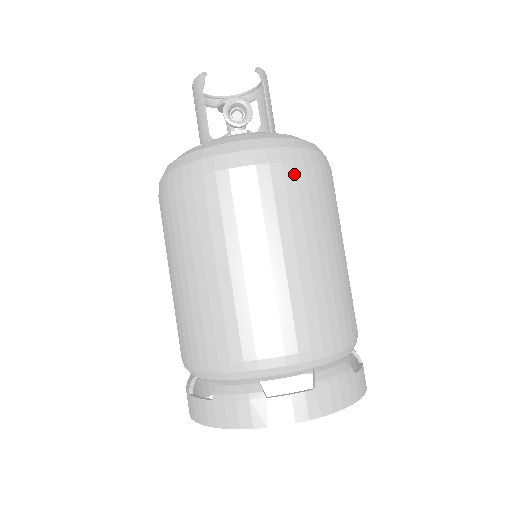
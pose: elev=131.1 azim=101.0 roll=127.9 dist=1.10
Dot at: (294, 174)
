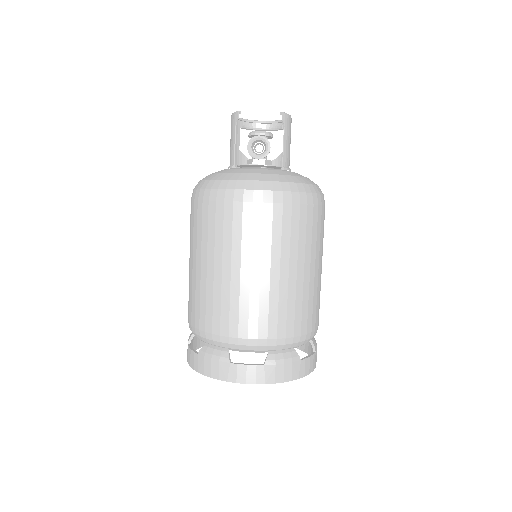
Dot at: (281, 212)
